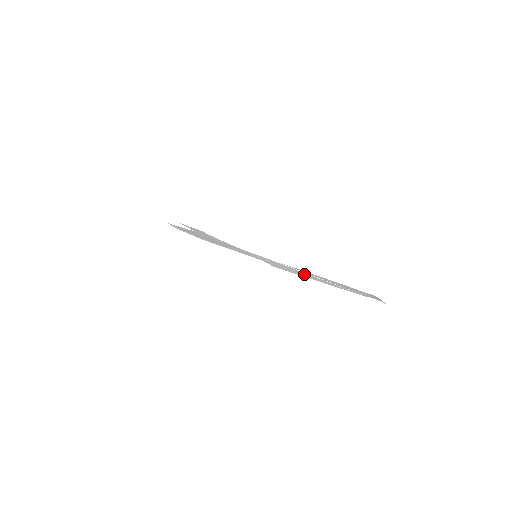
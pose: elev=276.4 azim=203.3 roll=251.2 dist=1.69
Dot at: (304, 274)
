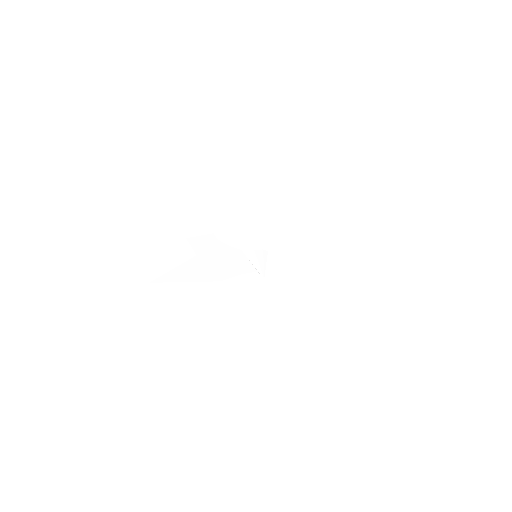
Dot at: (299, 250)
